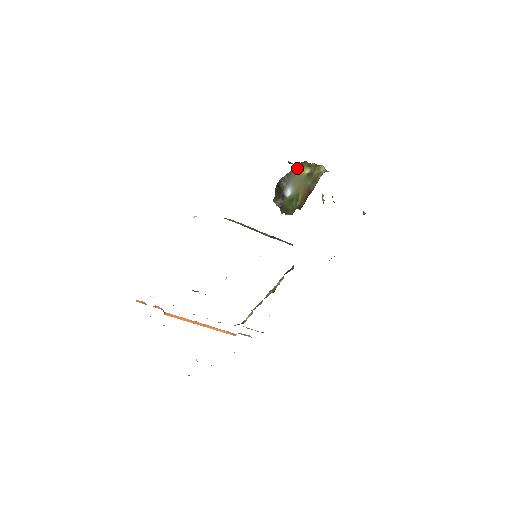
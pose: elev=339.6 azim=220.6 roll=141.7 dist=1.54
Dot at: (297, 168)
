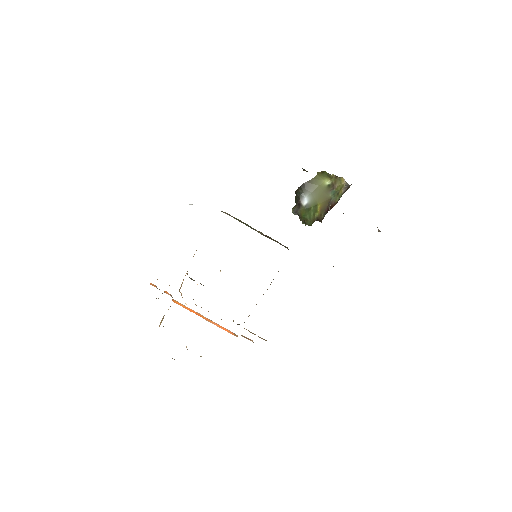
Dot at: (317, 178)
